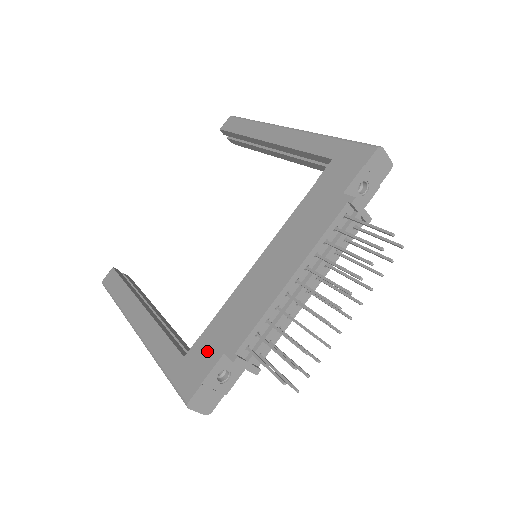
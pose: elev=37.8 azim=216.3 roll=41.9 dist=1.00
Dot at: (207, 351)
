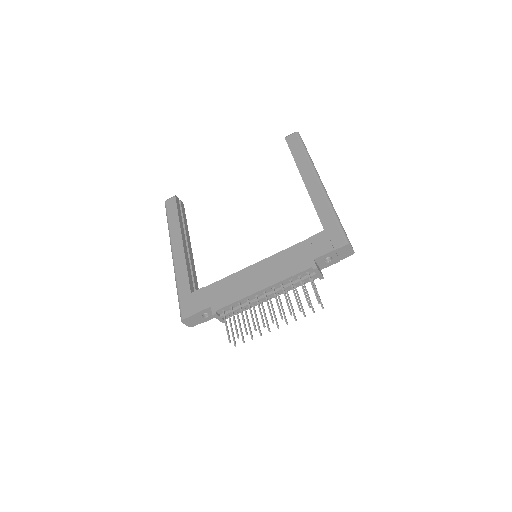
Dot at: (203, 299)
